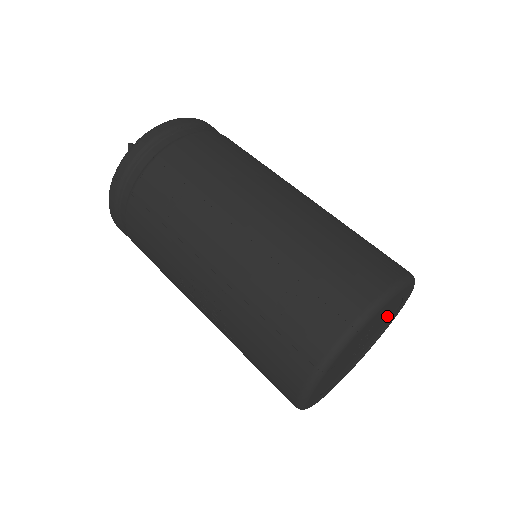
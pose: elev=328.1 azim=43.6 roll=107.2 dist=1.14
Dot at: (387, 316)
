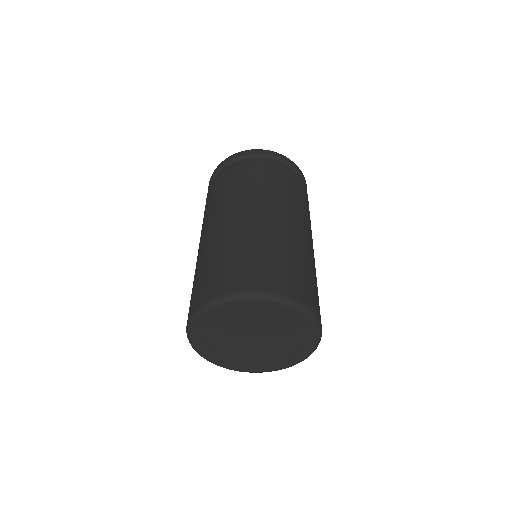
Dot at: (280, 328)
